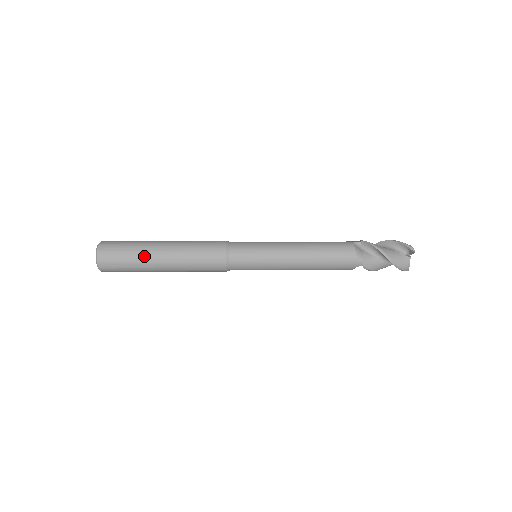
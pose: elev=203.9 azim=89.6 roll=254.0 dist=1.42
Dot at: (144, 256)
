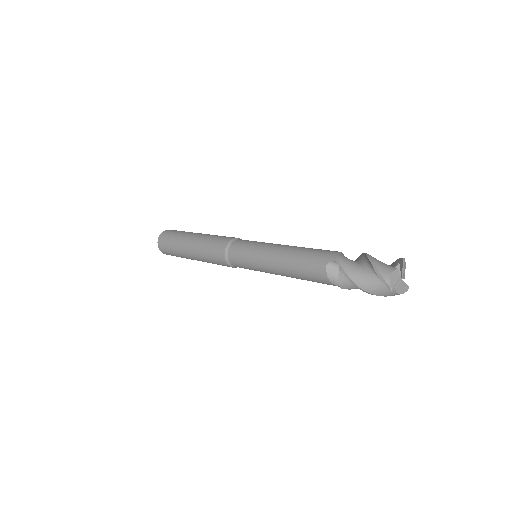
Dot at: (182, 255)
